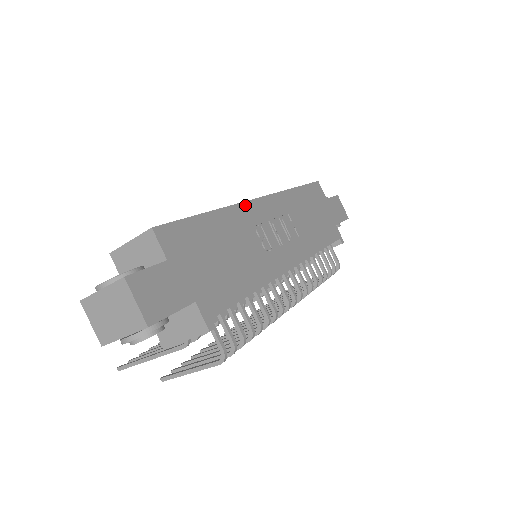
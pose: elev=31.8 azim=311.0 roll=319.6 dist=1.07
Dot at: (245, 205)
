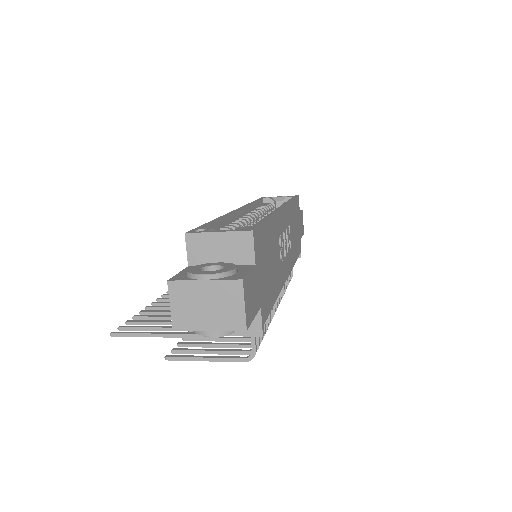
Dot at: (279, 214)
